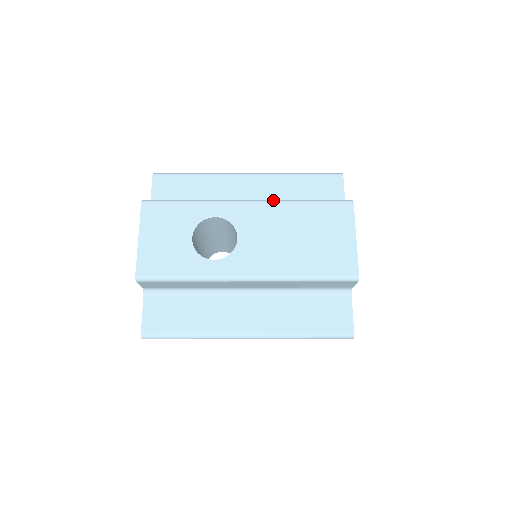
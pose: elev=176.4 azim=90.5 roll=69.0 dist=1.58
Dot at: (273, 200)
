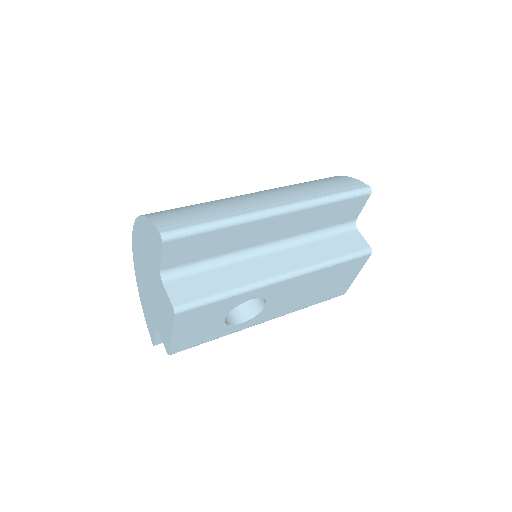
Dot at: (307, 271)
